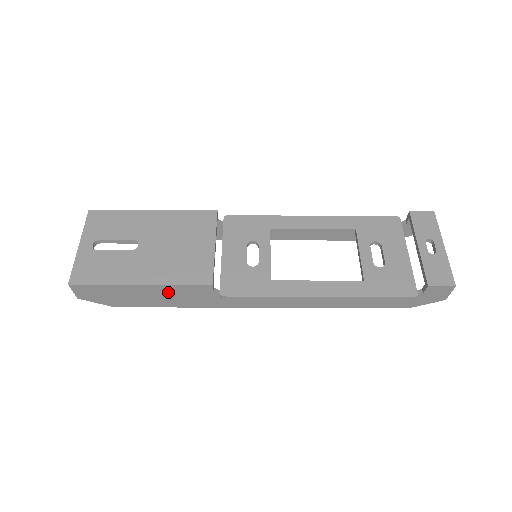
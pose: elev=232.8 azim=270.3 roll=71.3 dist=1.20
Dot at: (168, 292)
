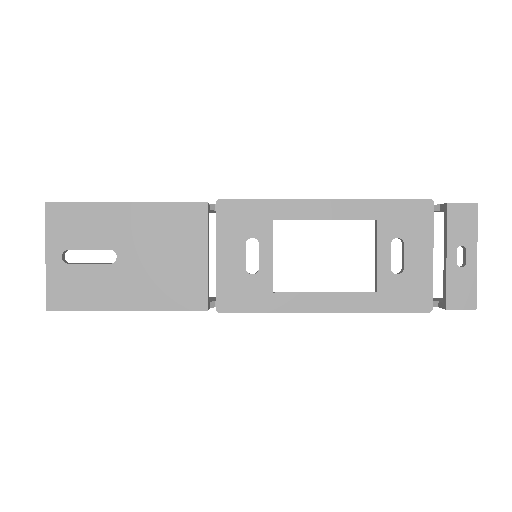
Dot at: occluded
